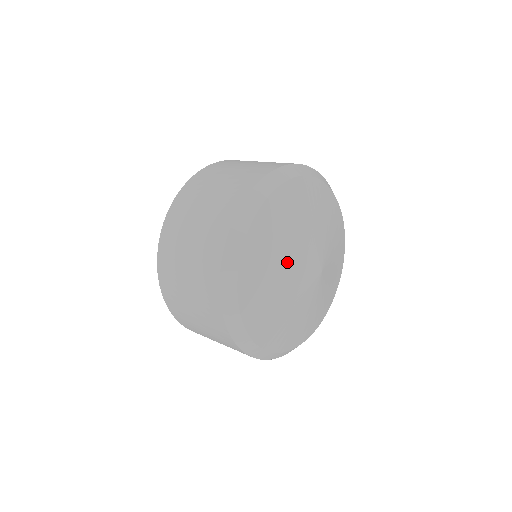
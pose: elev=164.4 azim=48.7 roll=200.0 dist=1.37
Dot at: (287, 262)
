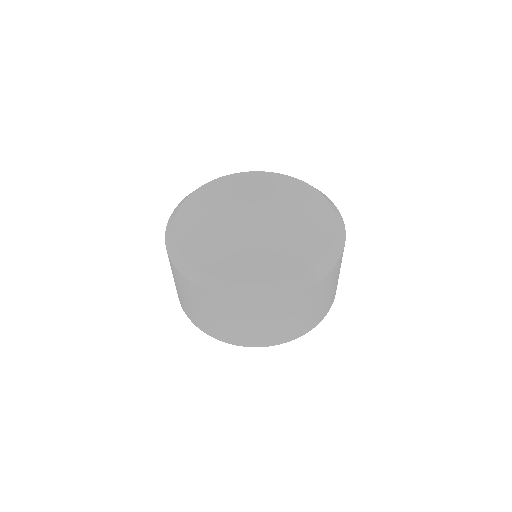
Dot at: (220, 202)
